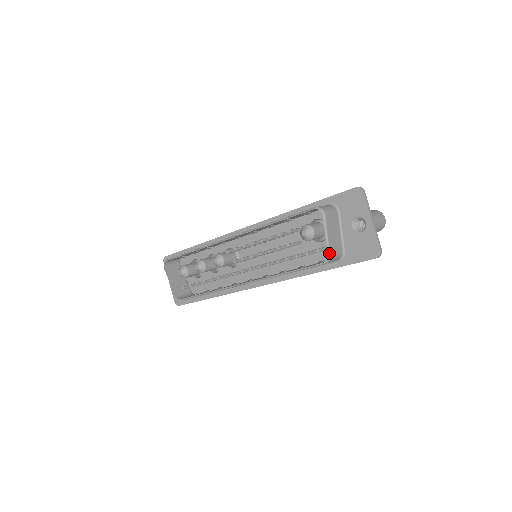
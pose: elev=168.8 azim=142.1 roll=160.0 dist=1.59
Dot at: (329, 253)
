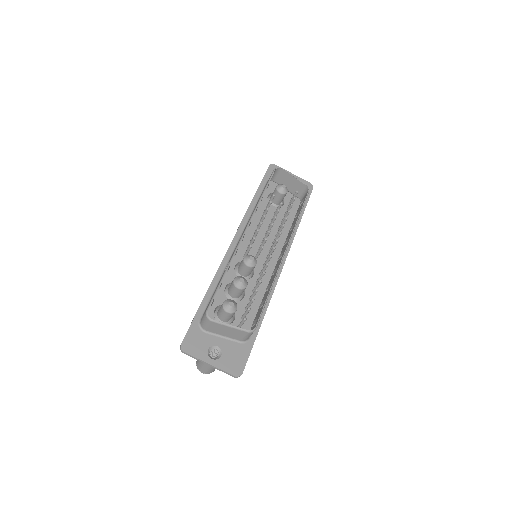
Dot at: occluded
